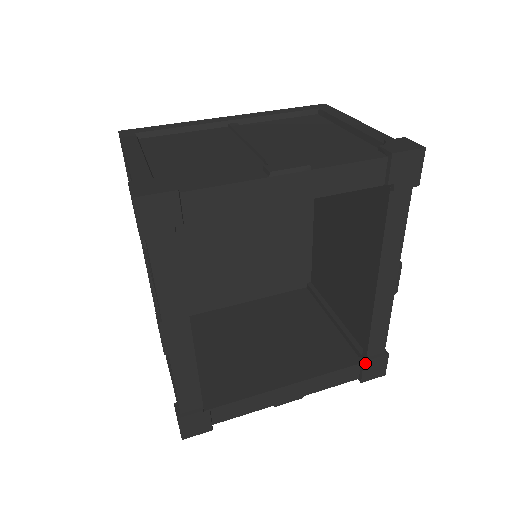
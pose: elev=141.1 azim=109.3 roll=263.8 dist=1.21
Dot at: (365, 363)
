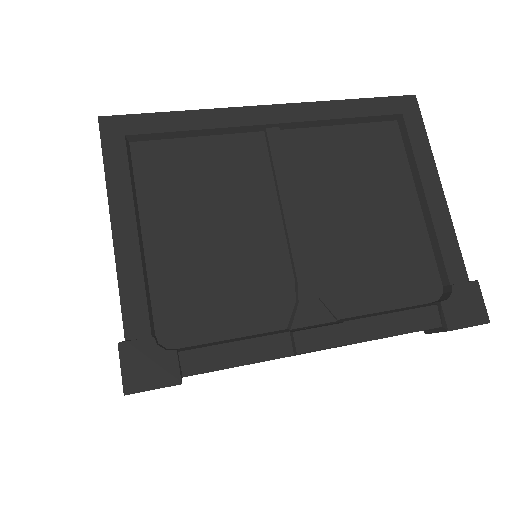
Dot at: occluded
